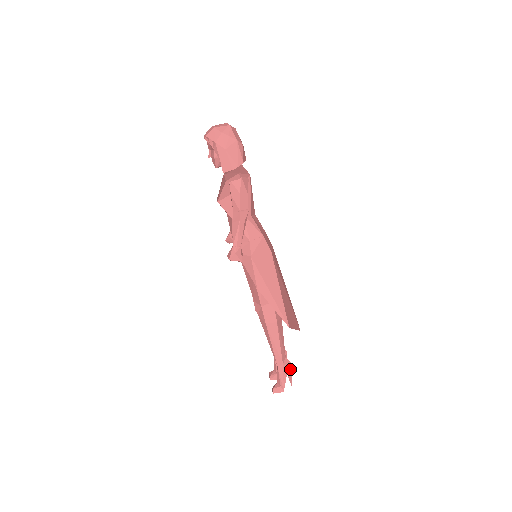
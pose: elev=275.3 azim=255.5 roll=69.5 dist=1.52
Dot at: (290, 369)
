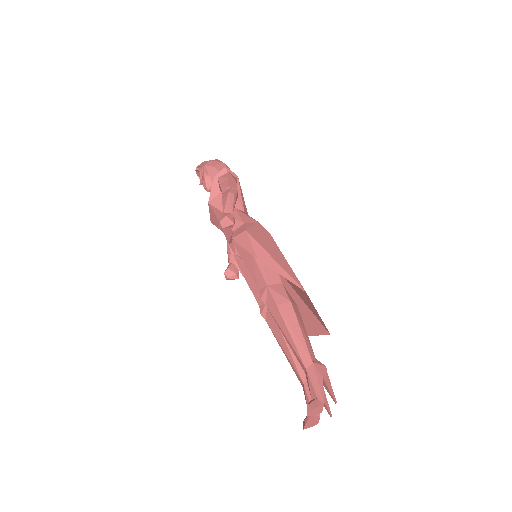
Dot at: (326, 375)
